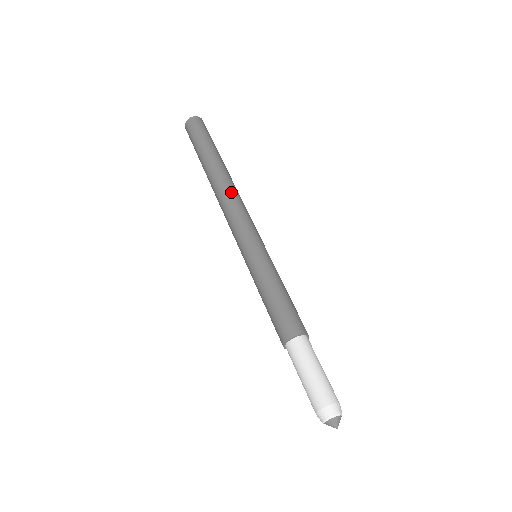
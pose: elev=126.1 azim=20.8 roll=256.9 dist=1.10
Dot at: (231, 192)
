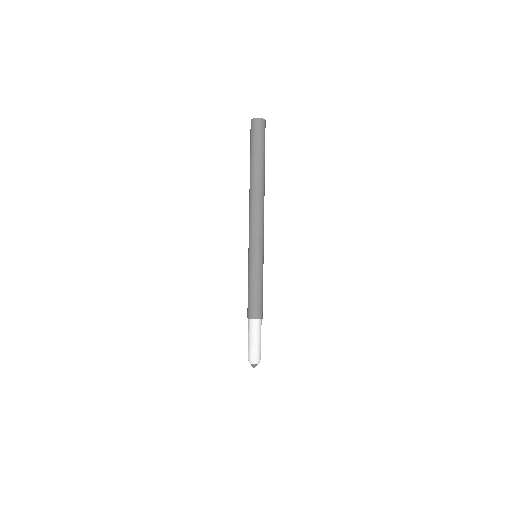
Dot at: (255, 205)
